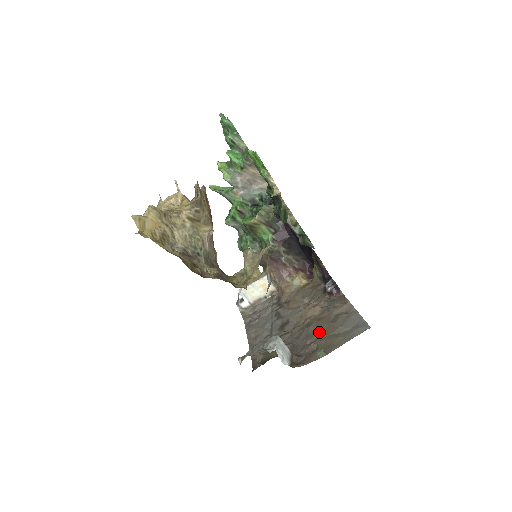
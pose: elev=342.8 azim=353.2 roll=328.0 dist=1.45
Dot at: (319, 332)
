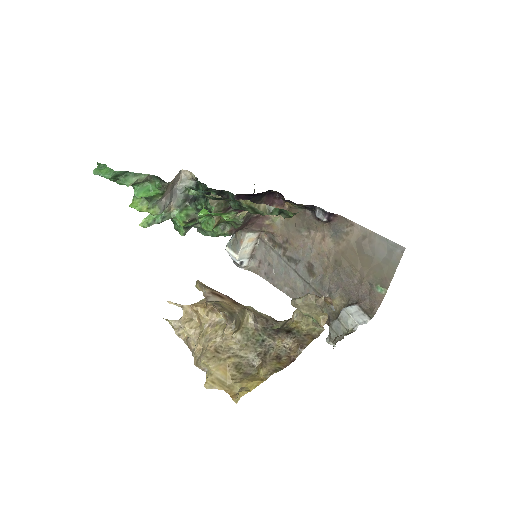
Dot at: (357, 268)
